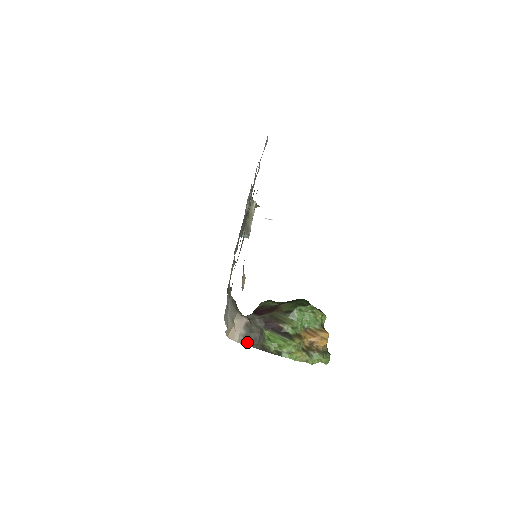
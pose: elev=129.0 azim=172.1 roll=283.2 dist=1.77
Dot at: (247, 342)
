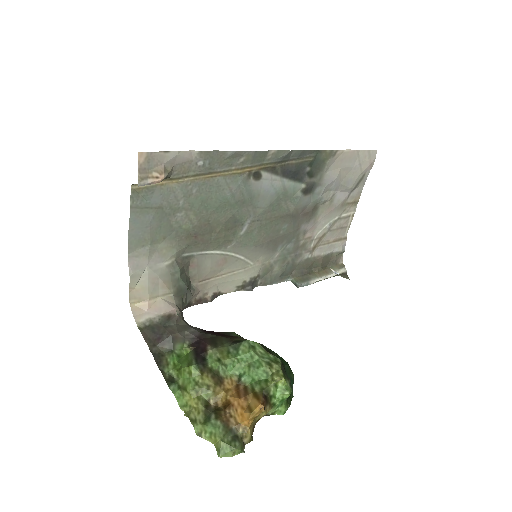
Dot at: (147, 333)
